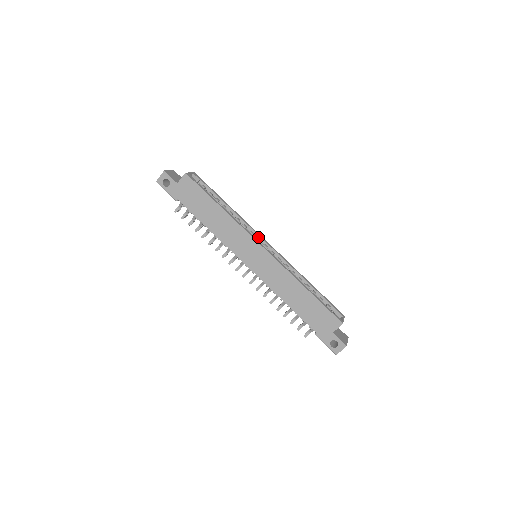
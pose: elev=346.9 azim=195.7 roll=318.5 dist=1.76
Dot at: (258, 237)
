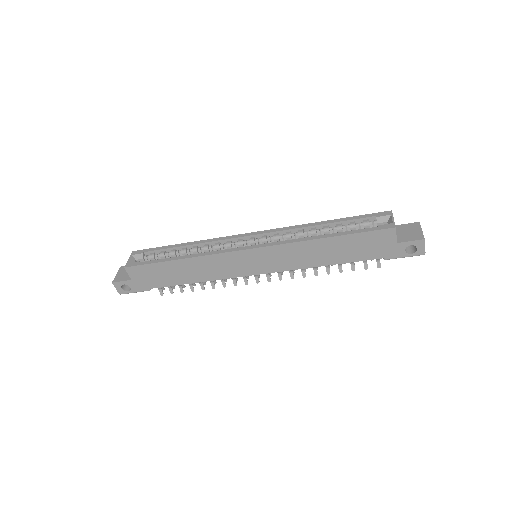
Dot at: (238, 239)
